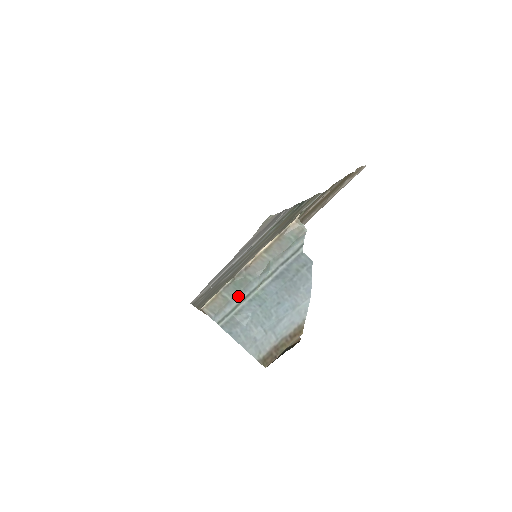
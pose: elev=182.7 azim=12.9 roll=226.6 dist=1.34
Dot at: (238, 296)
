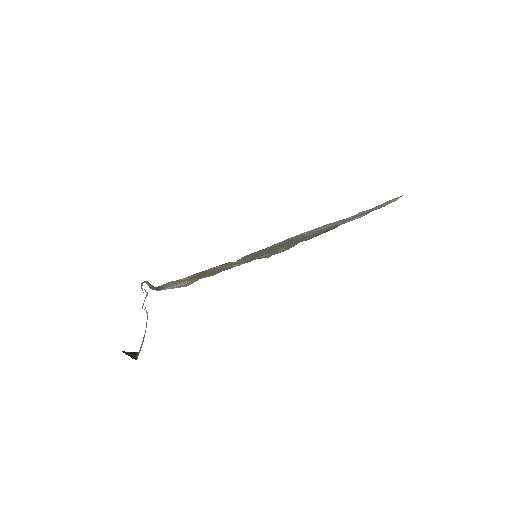
Dot at: occluded
